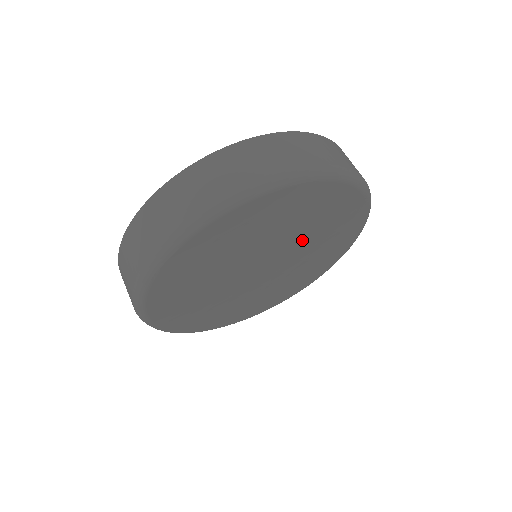
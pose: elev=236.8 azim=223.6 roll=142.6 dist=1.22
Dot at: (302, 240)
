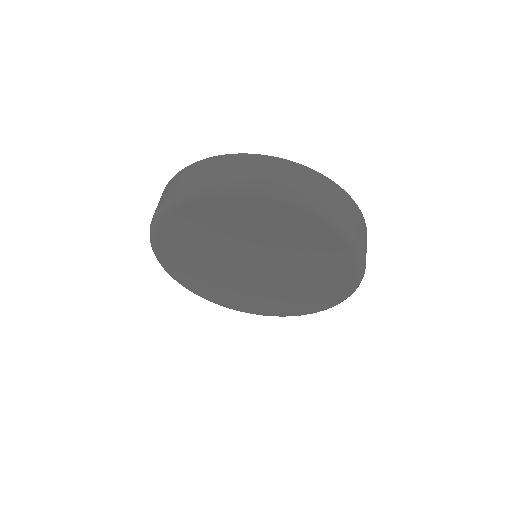
Dot at: (282, 253)
